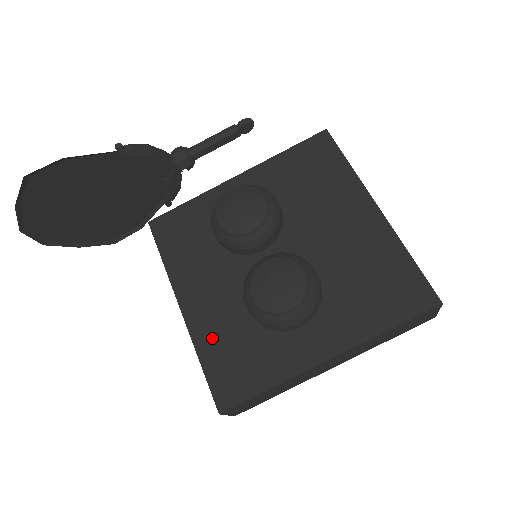
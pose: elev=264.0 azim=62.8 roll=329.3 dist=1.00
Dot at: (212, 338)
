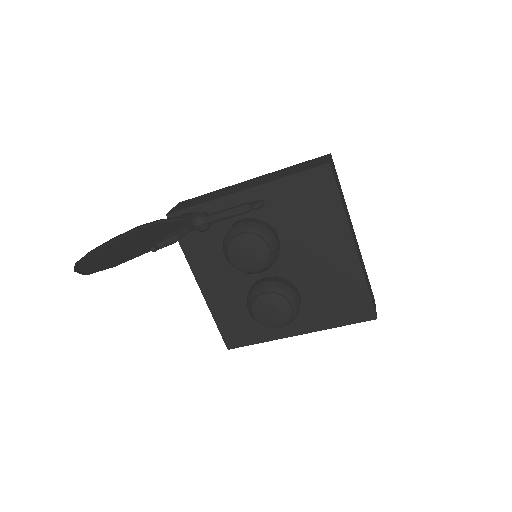
Dot at: (223, 310)
